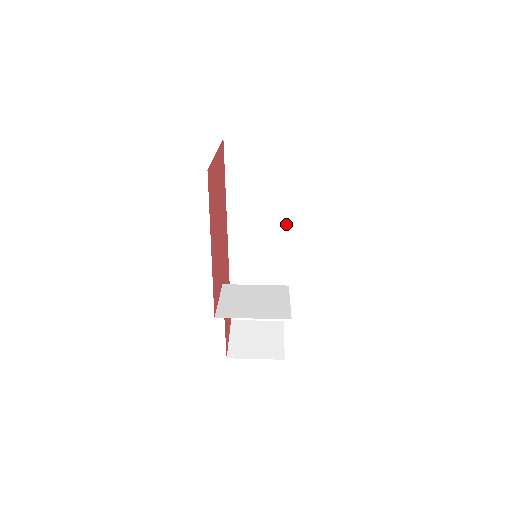
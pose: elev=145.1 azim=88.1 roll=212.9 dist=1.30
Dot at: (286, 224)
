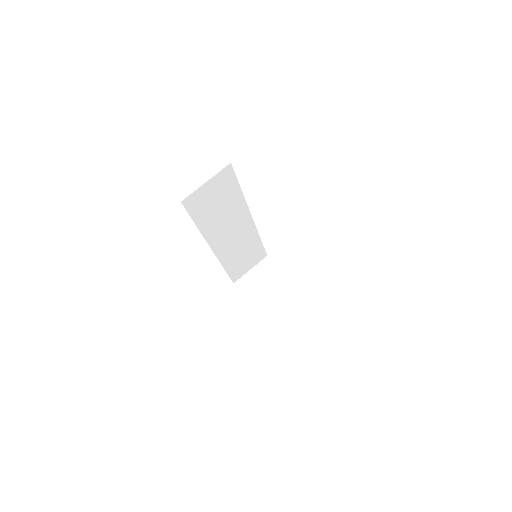
Dot at: (247, 210)
